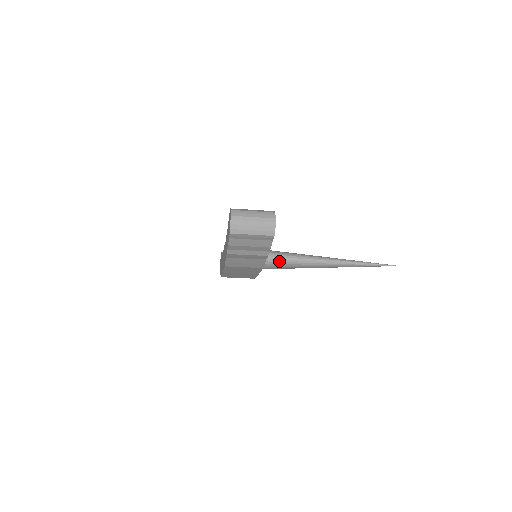
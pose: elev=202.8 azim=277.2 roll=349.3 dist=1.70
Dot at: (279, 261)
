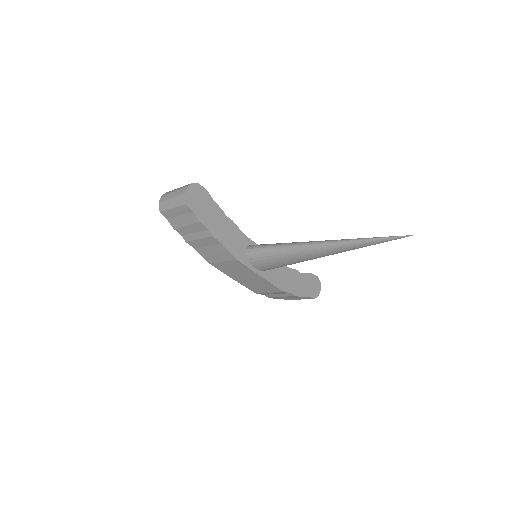
Dot at: (260, 253)
